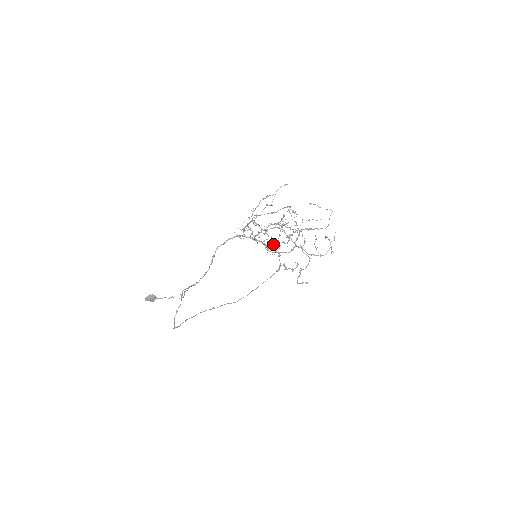
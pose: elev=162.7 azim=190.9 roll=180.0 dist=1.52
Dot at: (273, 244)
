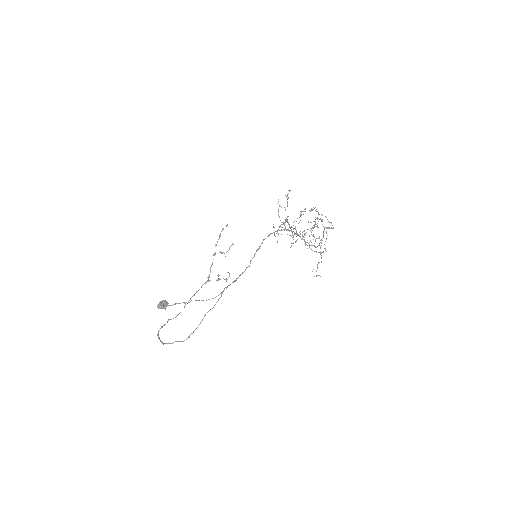
Dot at: occluded
